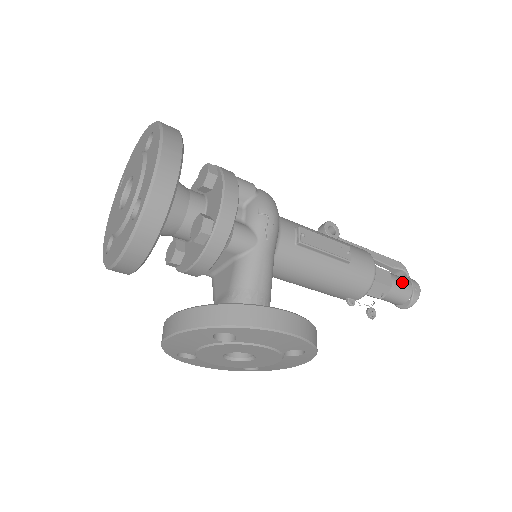
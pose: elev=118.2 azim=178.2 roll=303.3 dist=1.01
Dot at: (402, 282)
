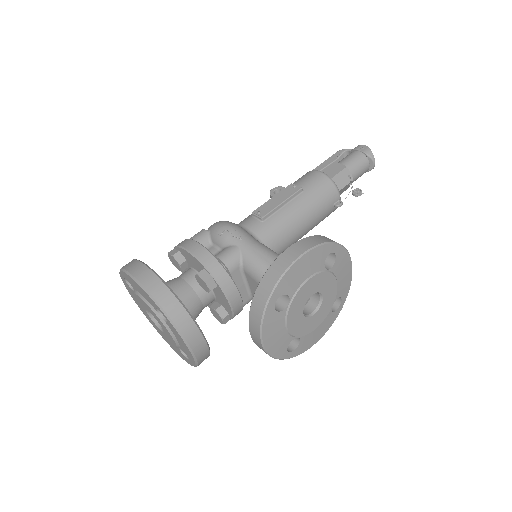
Dot at: (349, 157)
